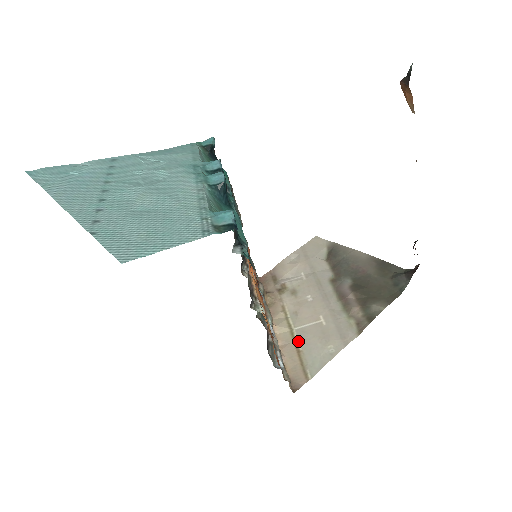
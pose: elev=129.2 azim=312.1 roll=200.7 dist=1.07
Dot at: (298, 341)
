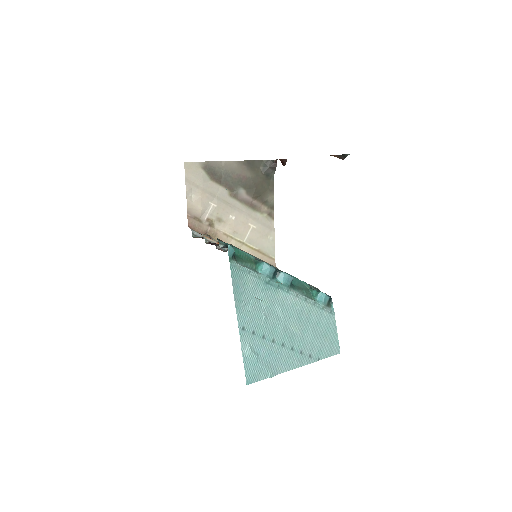
Dot at: (253, 246)
